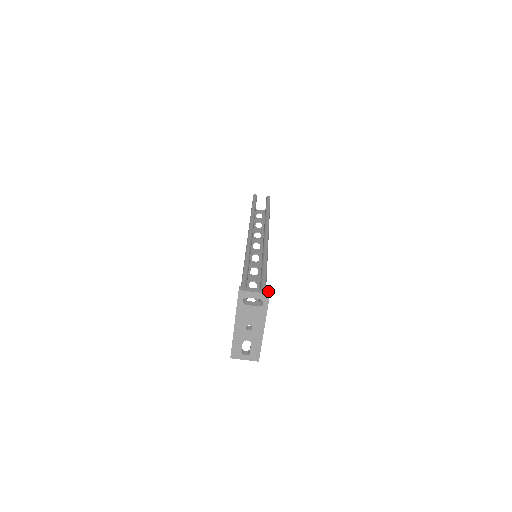
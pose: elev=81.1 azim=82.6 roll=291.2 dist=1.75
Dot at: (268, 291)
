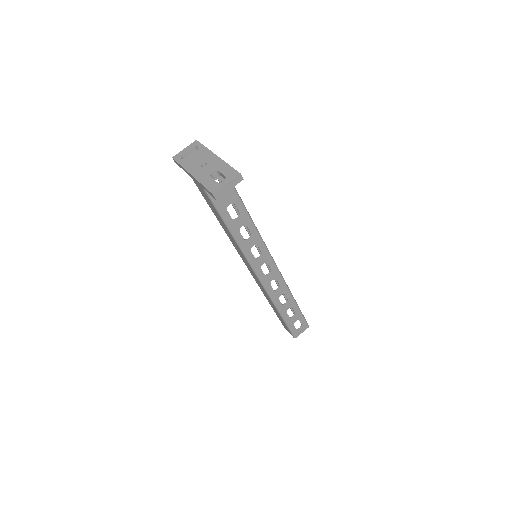
Dot at: occluded
